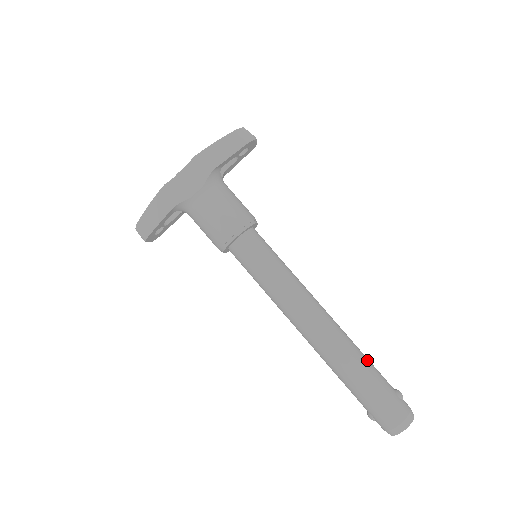
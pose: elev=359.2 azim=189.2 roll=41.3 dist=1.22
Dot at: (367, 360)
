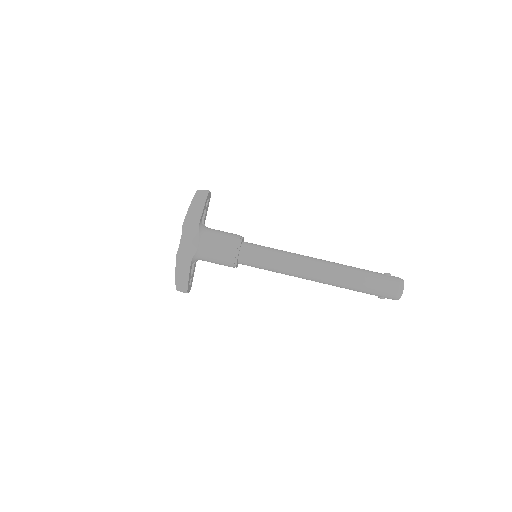
Dot at: (357, 269)
